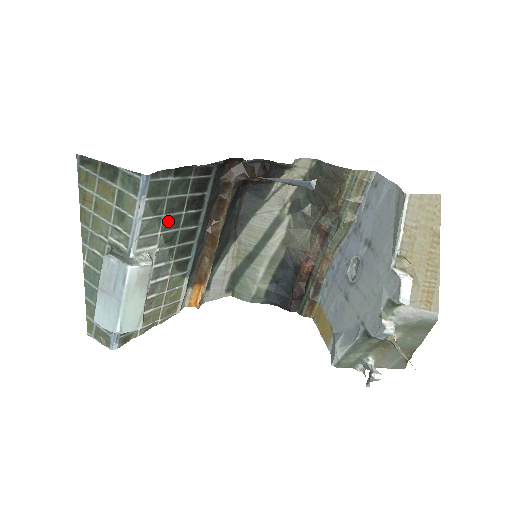
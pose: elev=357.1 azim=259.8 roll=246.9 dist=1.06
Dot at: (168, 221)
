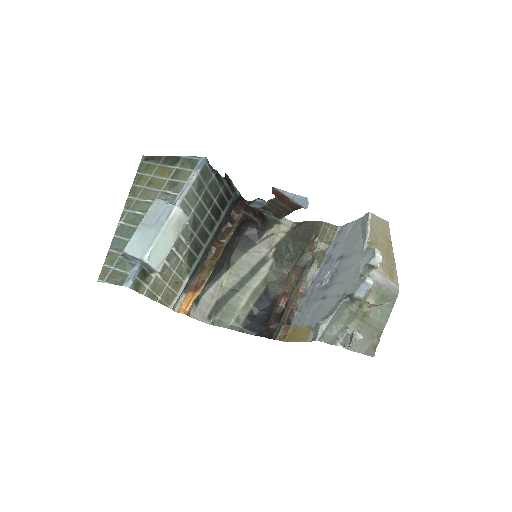
Dot at: (200, 207)
